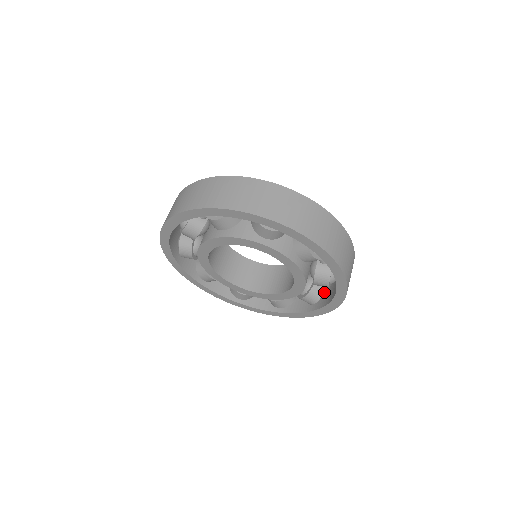
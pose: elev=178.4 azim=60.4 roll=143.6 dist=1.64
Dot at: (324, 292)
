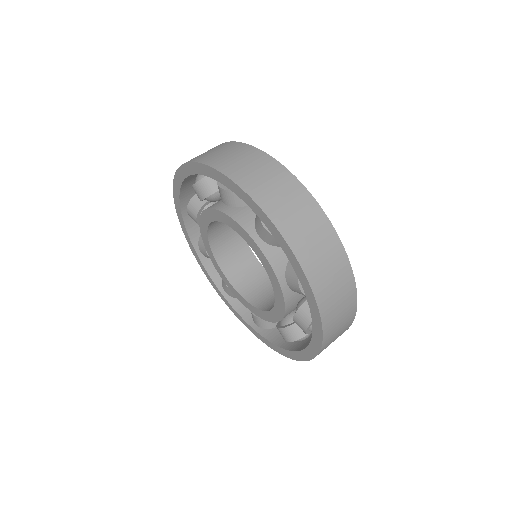
Dot at: occluded
